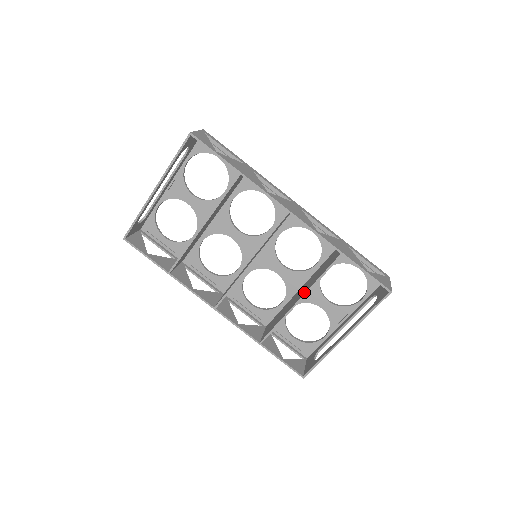
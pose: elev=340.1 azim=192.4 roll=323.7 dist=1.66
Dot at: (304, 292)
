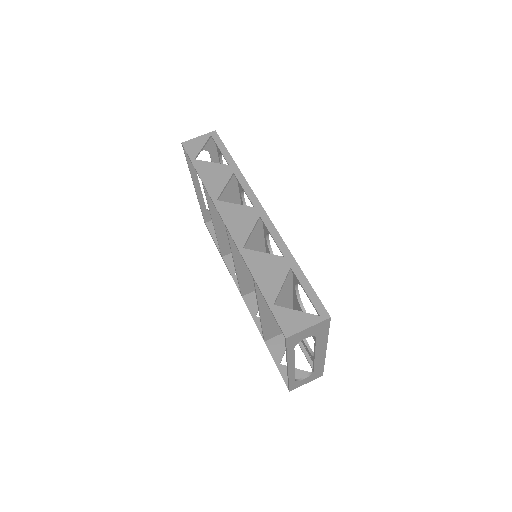
Dot at: (262, 306)
